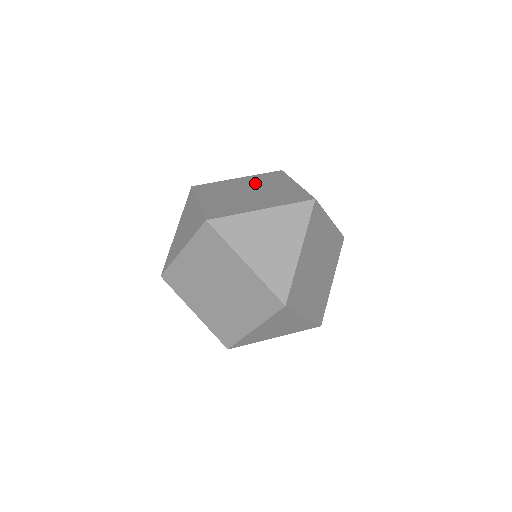
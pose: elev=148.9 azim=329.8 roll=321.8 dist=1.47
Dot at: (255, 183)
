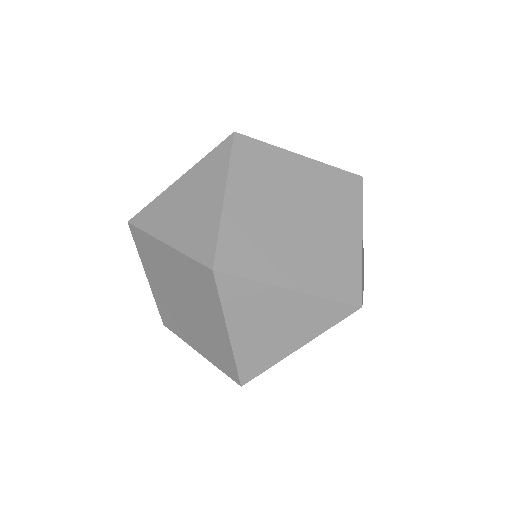
Dot at: occluded
